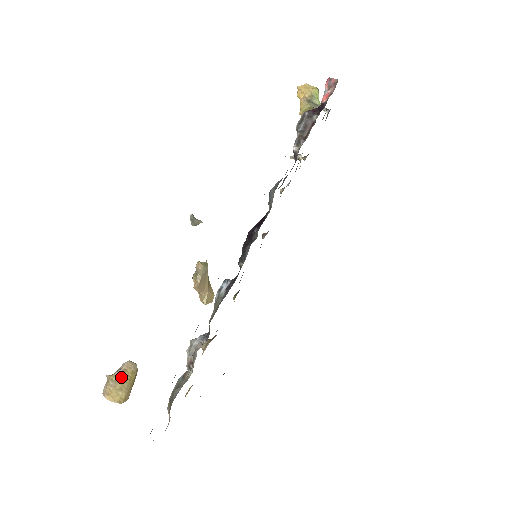
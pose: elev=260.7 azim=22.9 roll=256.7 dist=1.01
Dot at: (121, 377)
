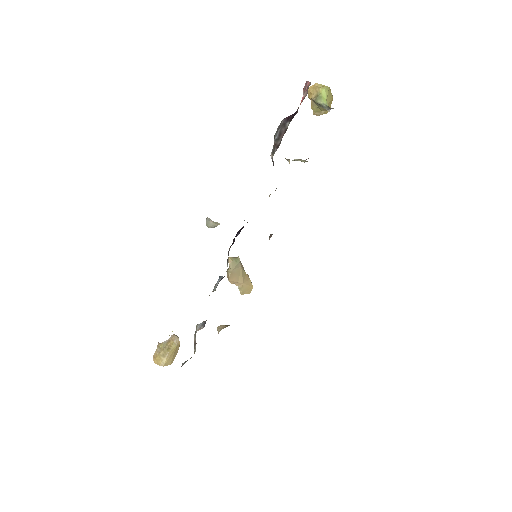
Dot at: (165, 346)
